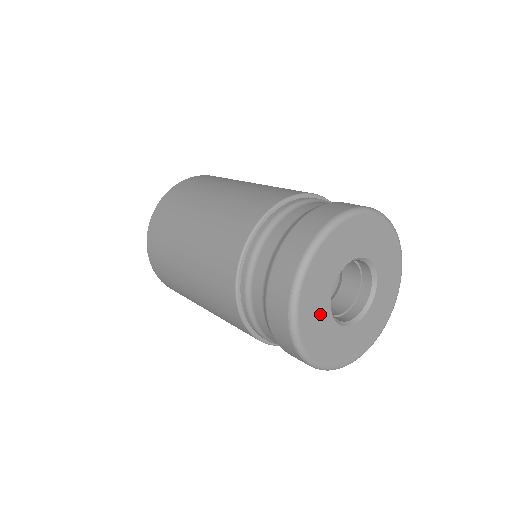
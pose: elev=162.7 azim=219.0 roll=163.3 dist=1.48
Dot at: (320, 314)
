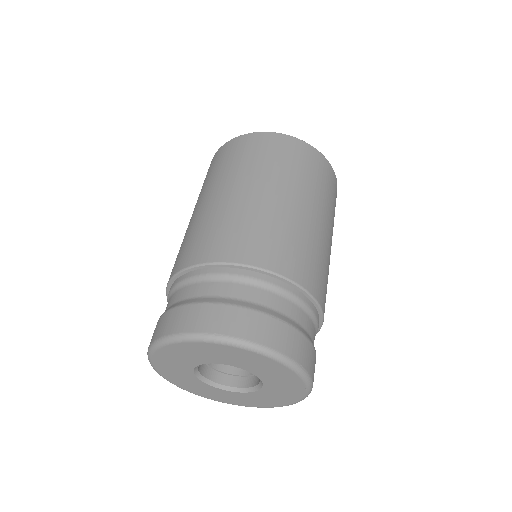
Dot at: (183, 375)
